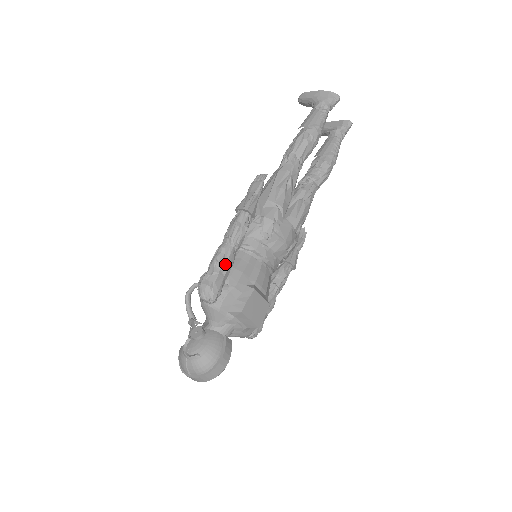
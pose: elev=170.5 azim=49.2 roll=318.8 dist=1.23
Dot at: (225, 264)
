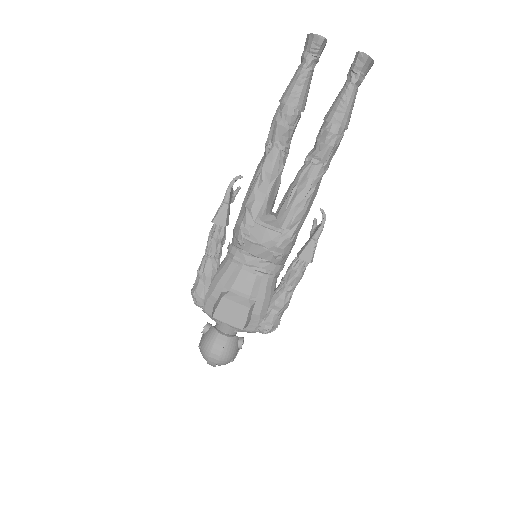
Dot at: (203, 274)
